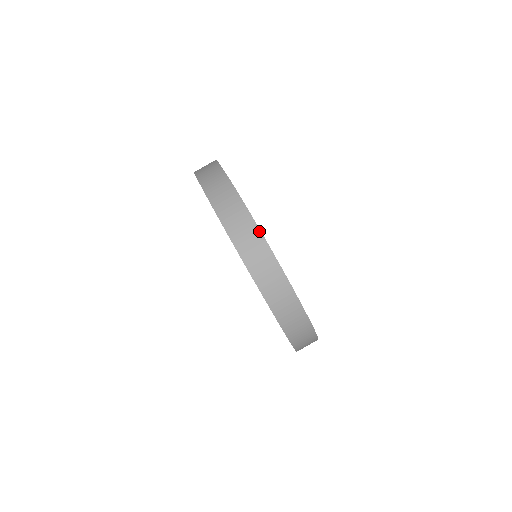
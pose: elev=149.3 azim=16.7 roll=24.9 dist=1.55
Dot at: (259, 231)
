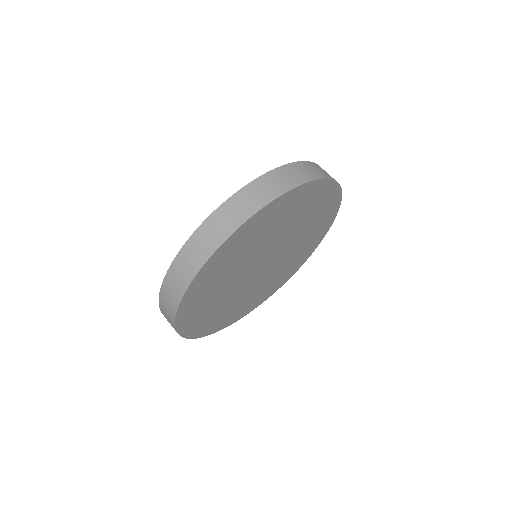
Dot at: (247, 218)
